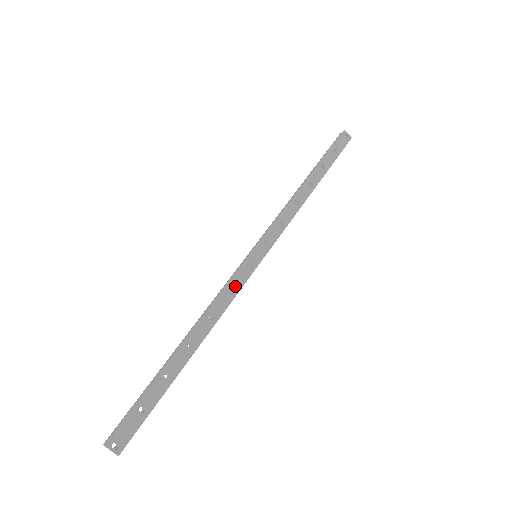
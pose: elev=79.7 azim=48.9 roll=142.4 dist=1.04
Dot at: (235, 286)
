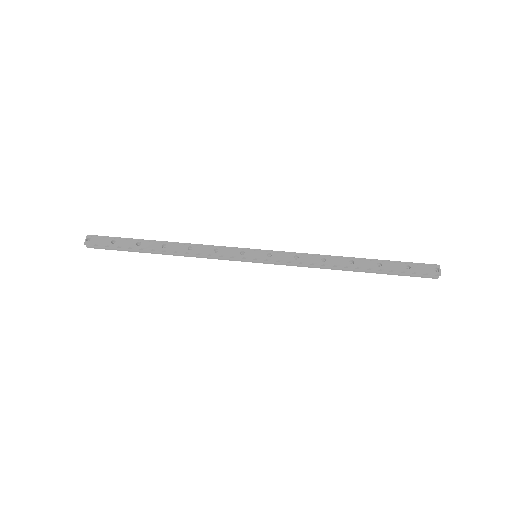
Dot at: (221, 251)
